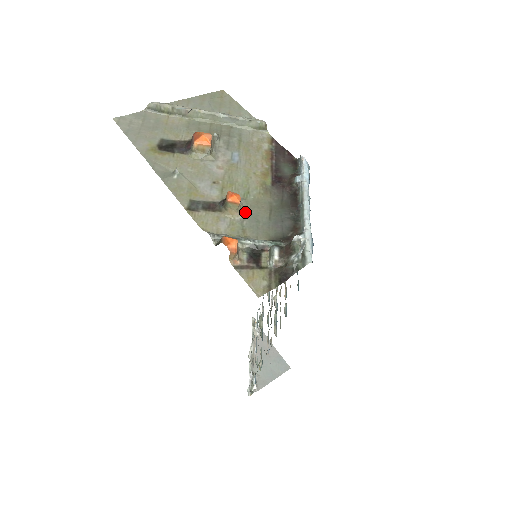
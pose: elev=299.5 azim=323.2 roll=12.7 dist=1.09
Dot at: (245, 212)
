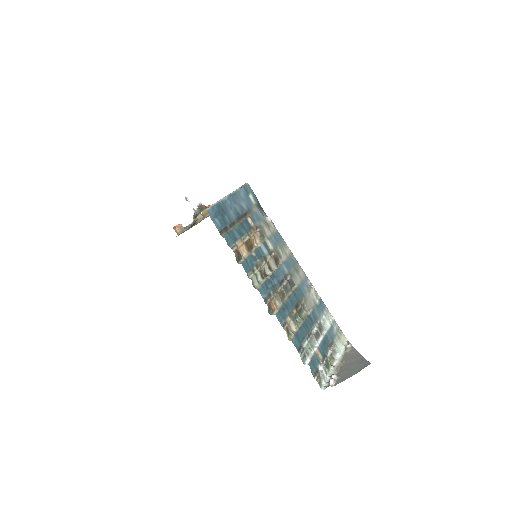
Dot at: occluded
